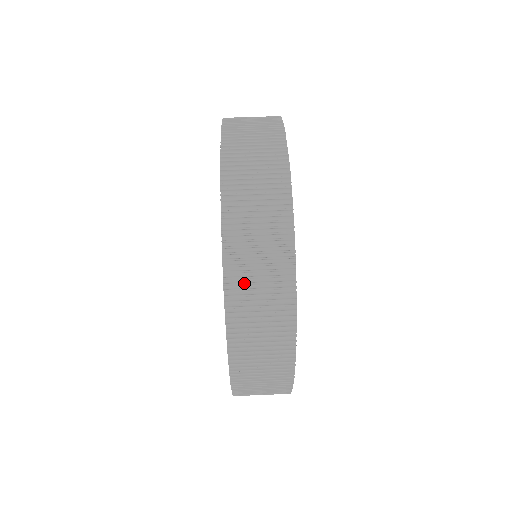
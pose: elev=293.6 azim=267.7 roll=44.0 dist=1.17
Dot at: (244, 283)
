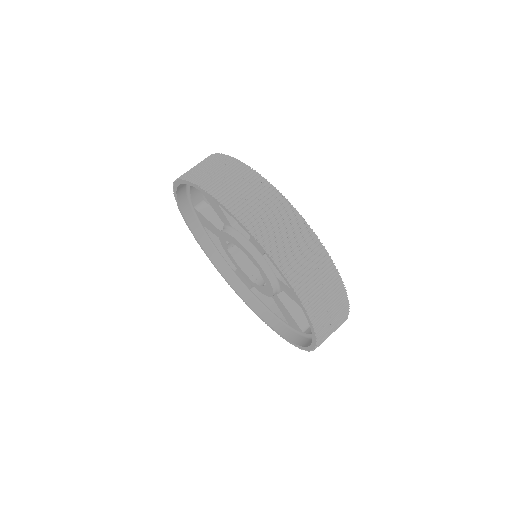
Dot at: (319, 307)
